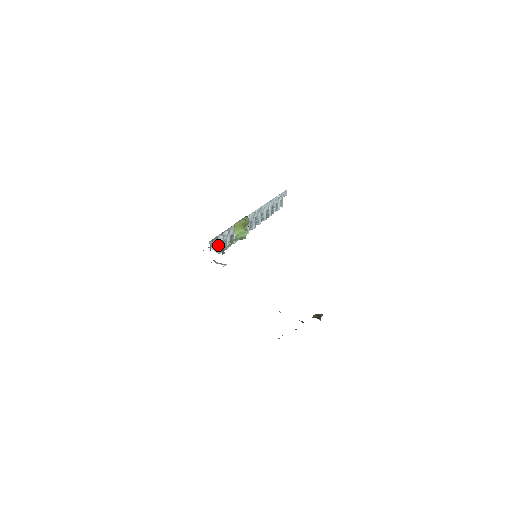
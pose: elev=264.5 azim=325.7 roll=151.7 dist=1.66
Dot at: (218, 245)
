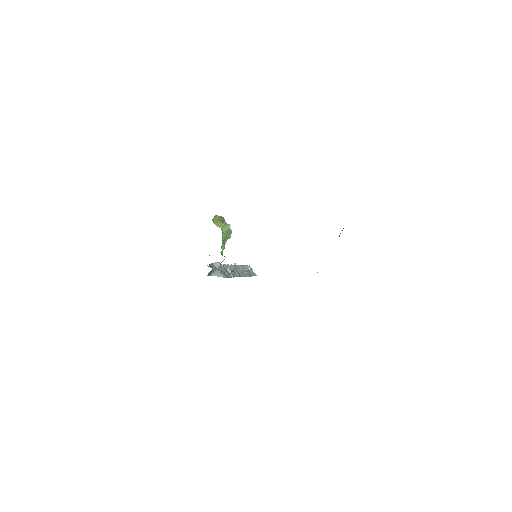
Dot at: (218, 271)
